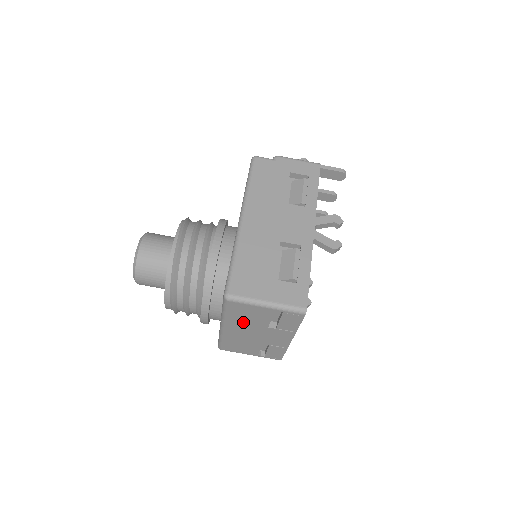
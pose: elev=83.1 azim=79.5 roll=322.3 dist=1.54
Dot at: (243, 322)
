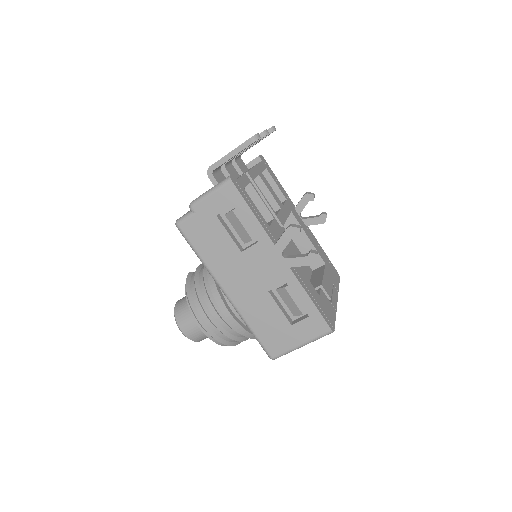
Dot at: occluded
